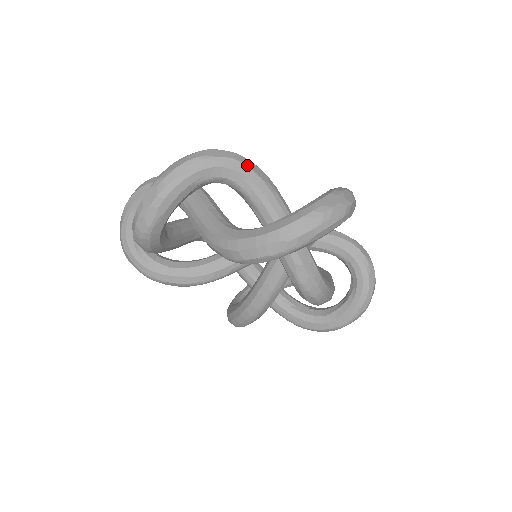
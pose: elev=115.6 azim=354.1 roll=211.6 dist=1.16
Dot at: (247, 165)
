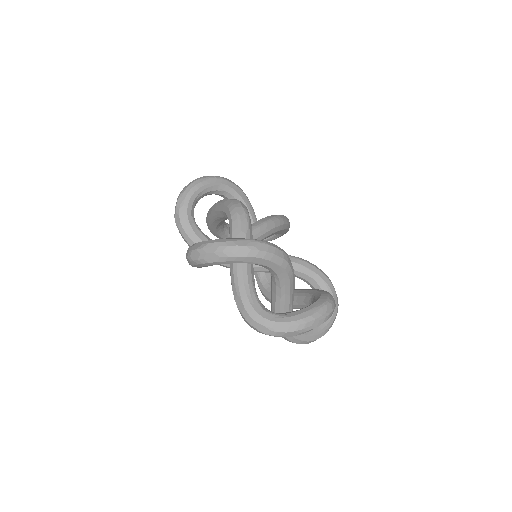
Dot at: occluded
